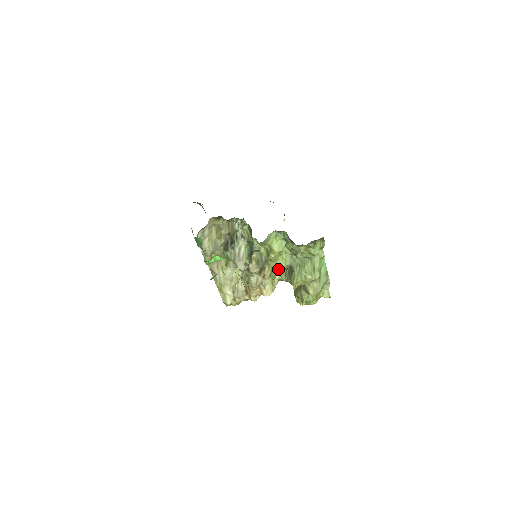
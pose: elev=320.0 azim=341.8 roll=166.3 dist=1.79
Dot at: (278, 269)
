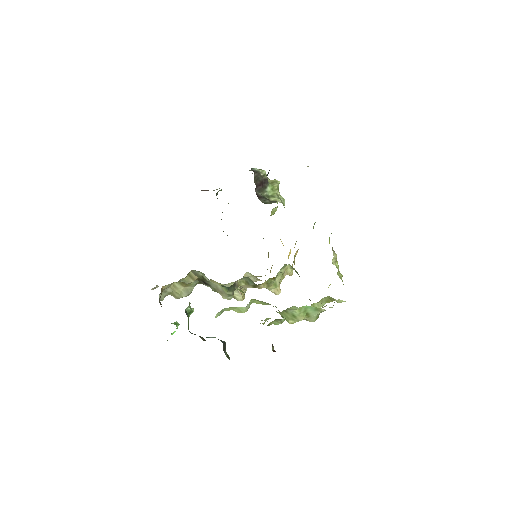
Dot at: occluded
